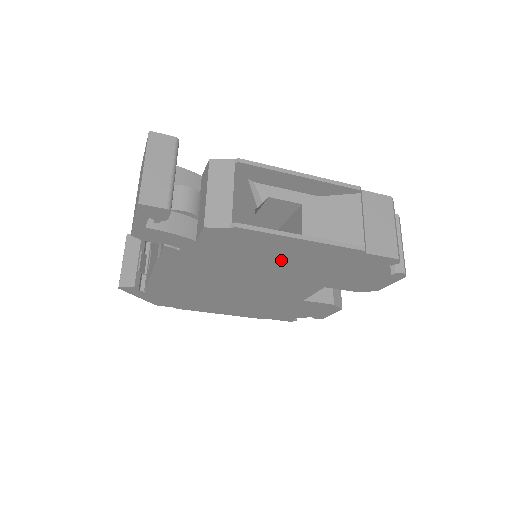
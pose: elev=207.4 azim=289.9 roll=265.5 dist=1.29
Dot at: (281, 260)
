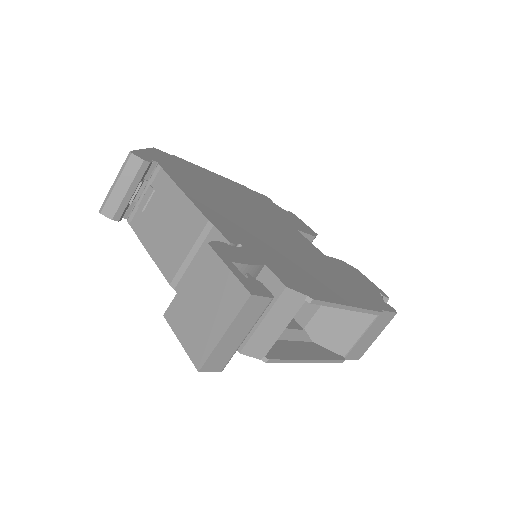
Dot at: occluded
